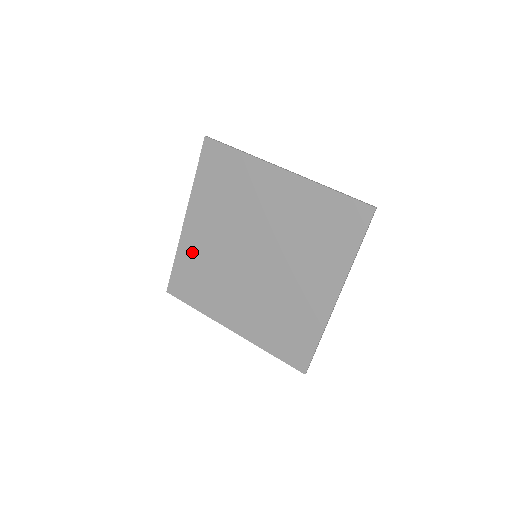
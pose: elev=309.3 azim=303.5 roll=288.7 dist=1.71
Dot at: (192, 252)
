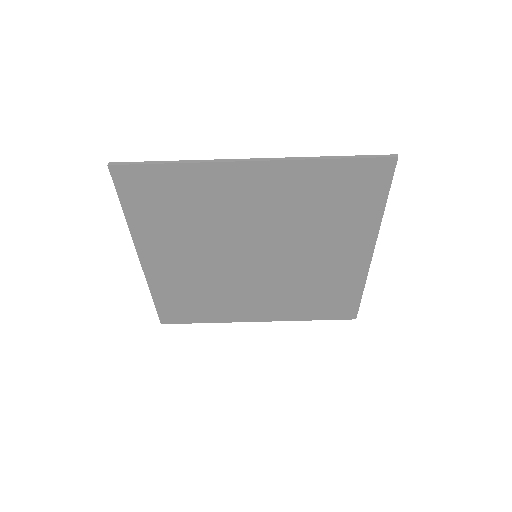
Dot at: (171, 283)
